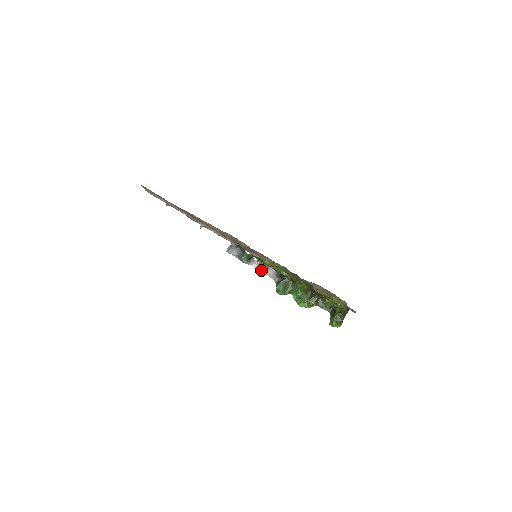
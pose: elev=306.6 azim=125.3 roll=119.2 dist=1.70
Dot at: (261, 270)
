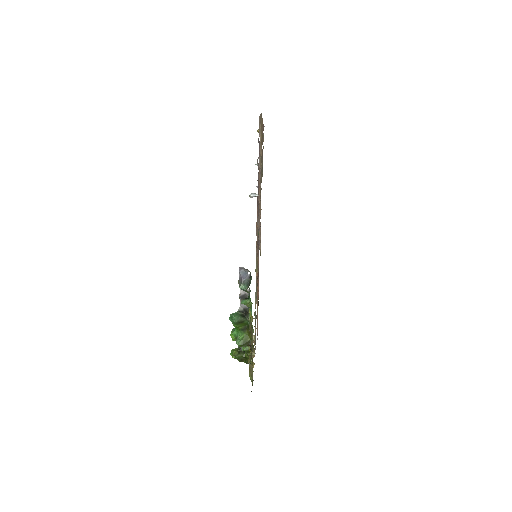
Dot at: (241, 298)
